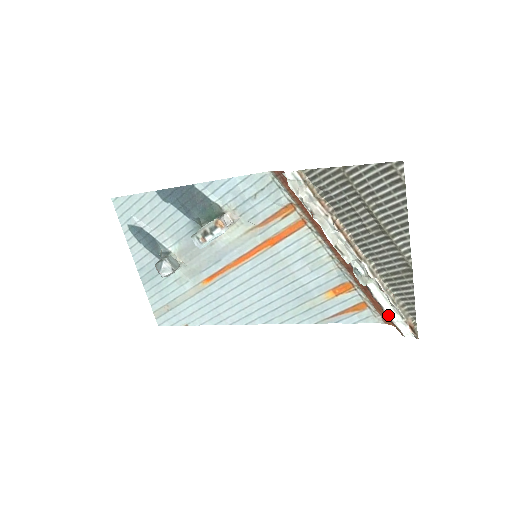
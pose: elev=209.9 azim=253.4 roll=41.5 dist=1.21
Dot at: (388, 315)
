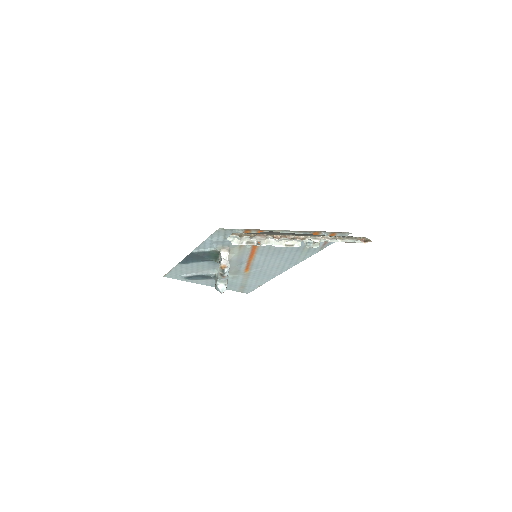
Dot at: (346, 242)
